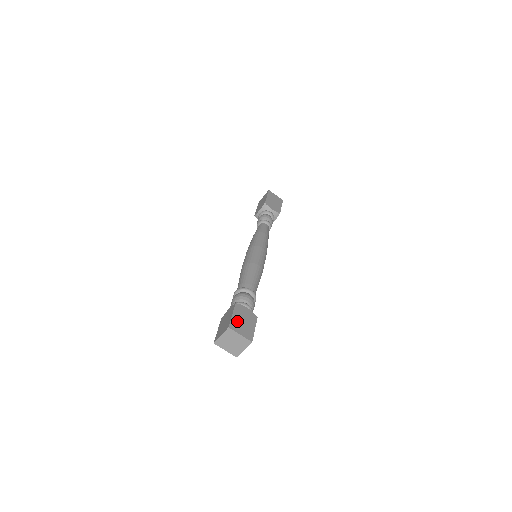
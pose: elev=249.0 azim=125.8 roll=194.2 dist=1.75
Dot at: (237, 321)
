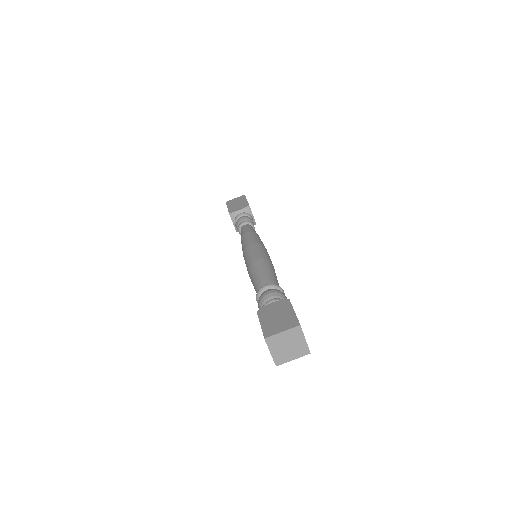
Dot at: (269, 324)
